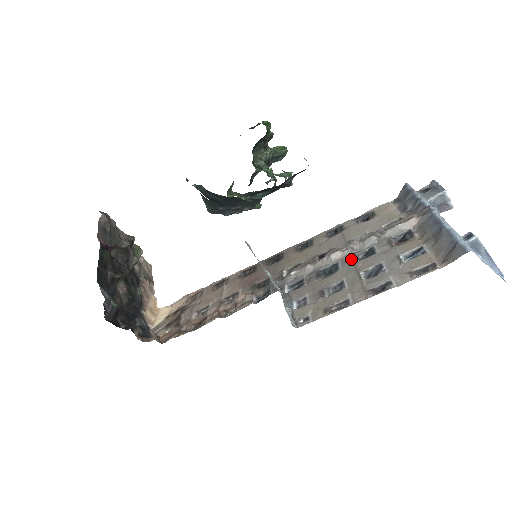
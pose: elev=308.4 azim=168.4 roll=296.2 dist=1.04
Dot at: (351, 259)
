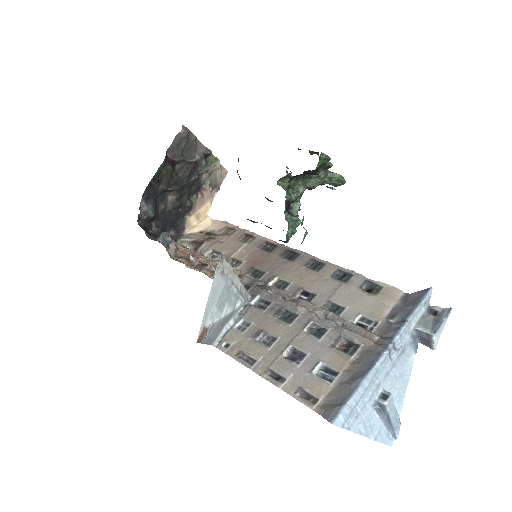
Dot at: (305, 324)
